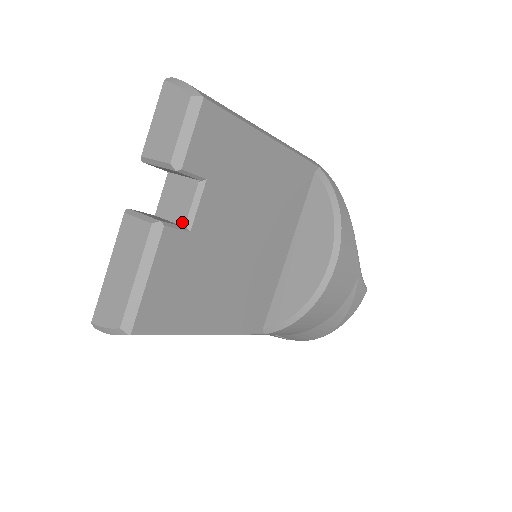
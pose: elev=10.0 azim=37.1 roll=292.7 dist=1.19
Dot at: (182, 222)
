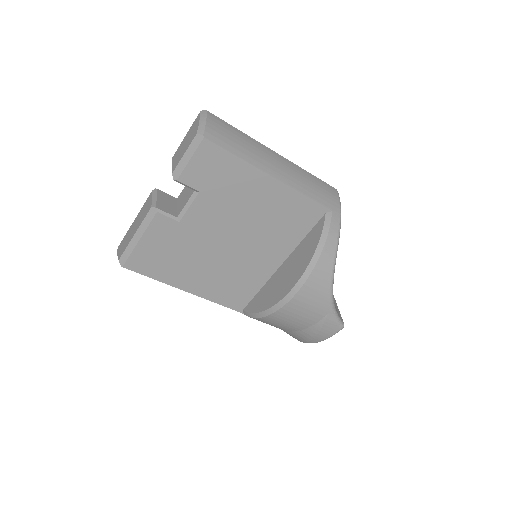
Dot at: (178, 213)
